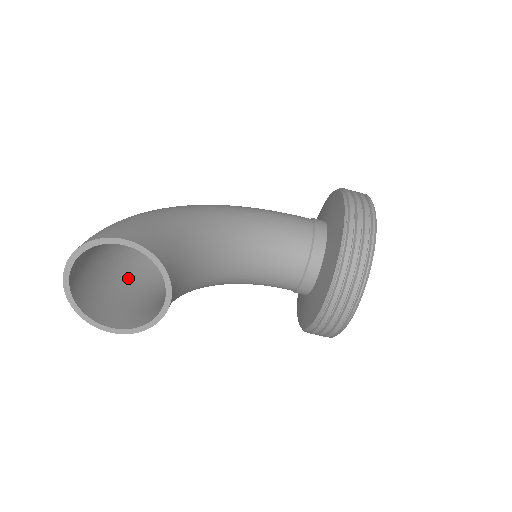
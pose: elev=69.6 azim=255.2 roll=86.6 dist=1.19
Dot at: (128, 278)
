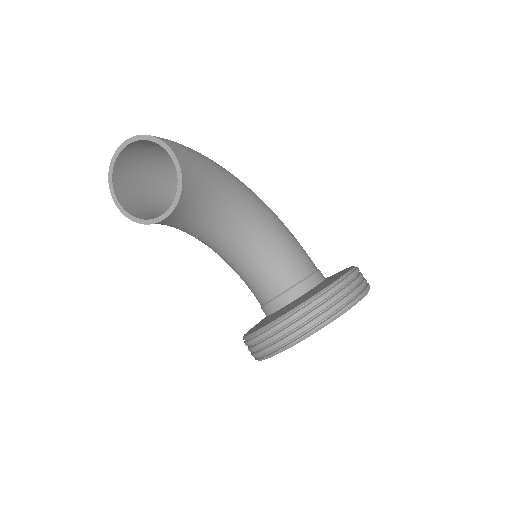
Dot at: (162, 190)
